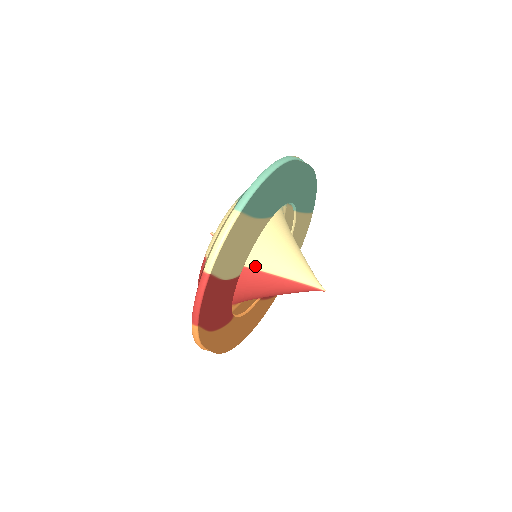
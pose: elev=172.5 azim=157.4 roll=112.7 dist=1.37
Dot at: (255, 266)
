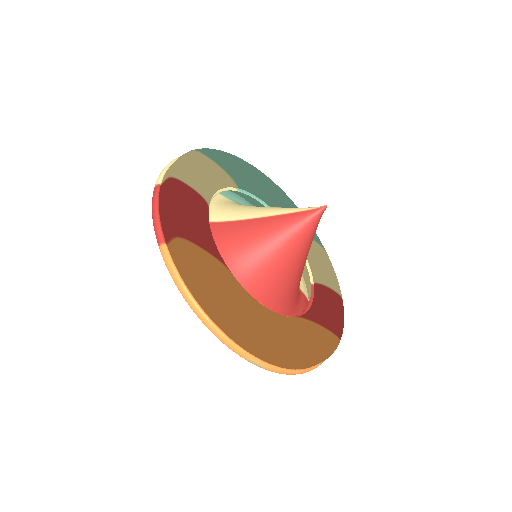
Dot at: (234, 219)
